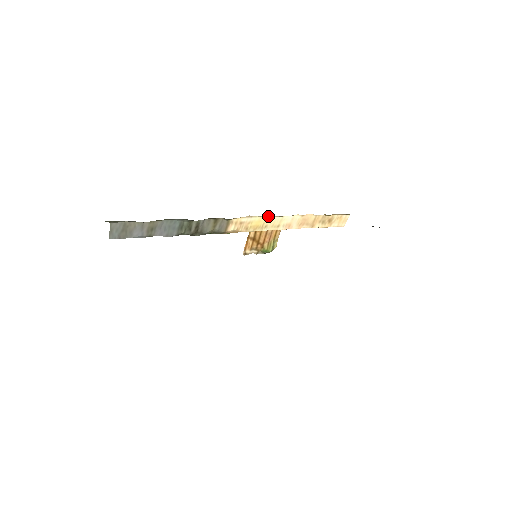
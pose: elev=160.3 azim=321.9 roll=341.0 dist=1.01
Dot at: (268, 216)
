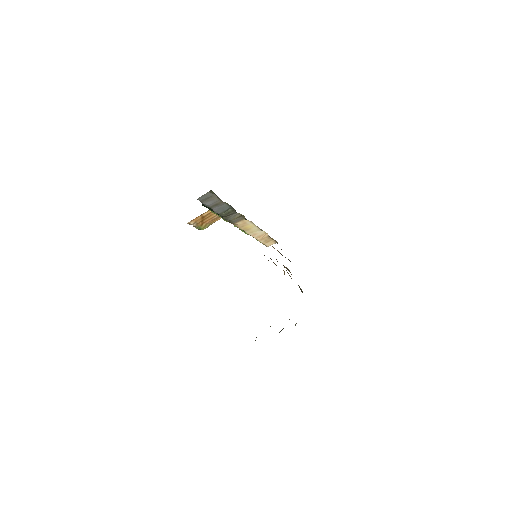
Dot at: (257, 226)
